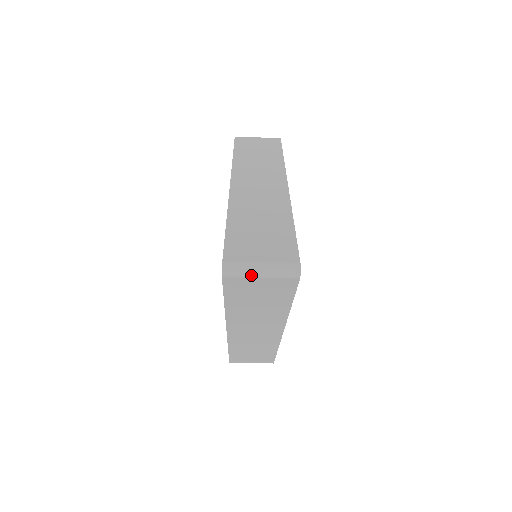
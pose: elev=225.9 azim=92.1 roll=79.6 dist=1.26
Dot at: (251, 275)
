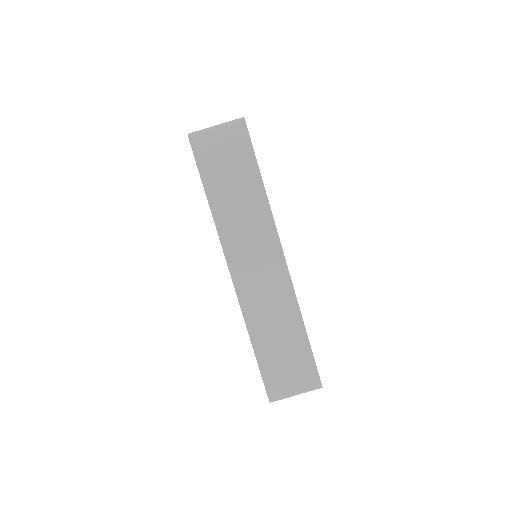
Dot at: (209, 130)
